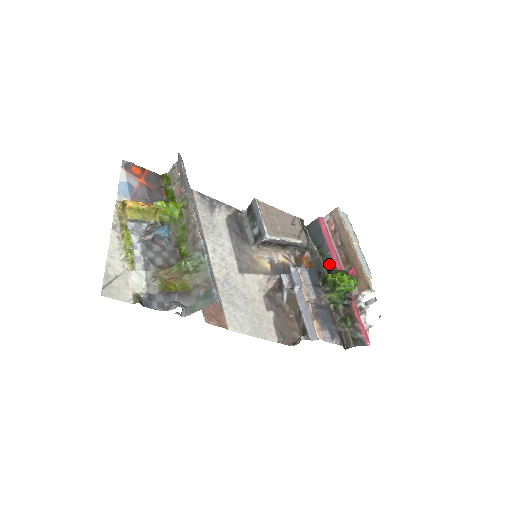
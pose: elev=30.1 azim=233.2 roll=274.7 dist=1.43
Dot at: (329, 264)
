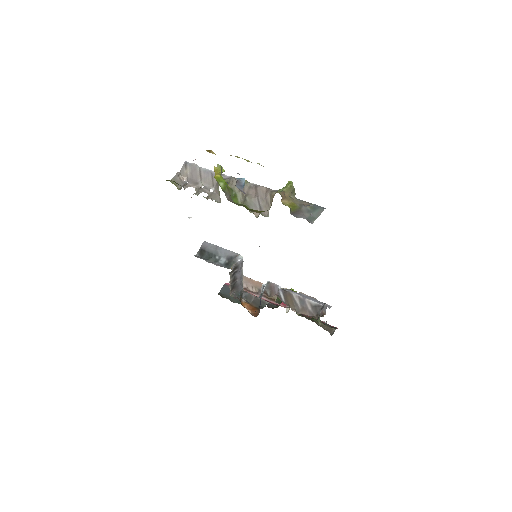
Dot at: occluded
